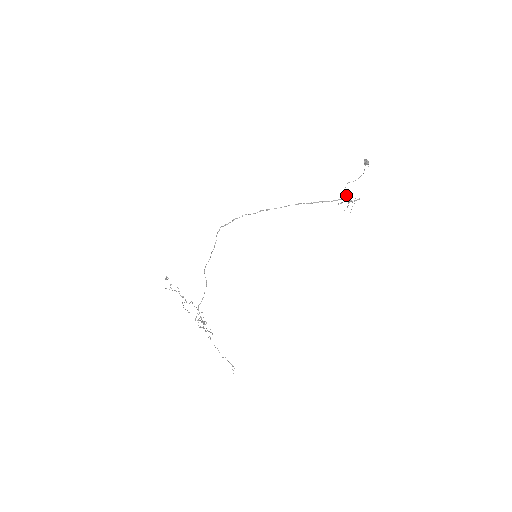
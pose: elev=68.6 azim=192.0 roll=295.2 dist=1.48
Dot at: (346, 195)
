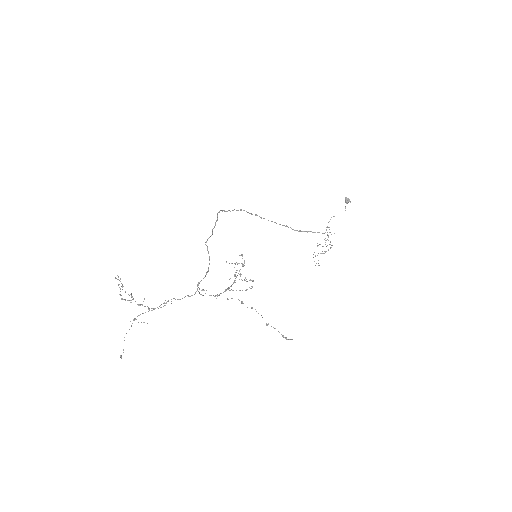
Dot at: (327, 232)
